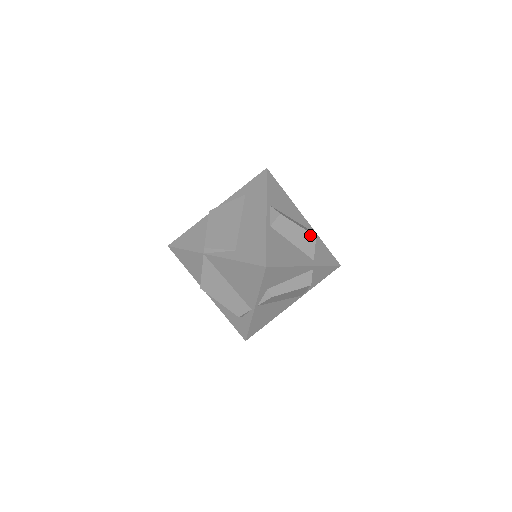
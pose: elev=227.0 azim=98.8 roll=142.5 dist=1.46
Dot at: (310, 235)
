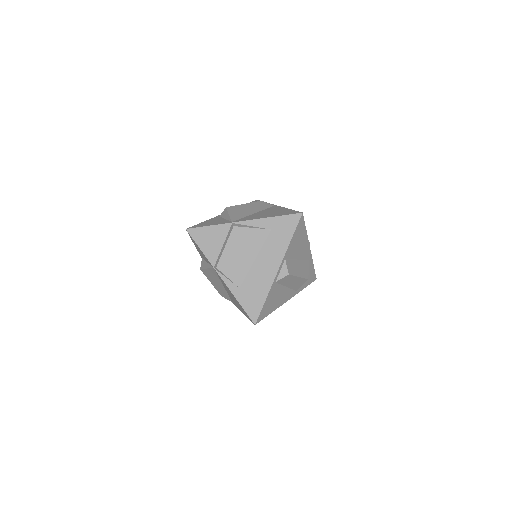
Dot at: (304, 280)
